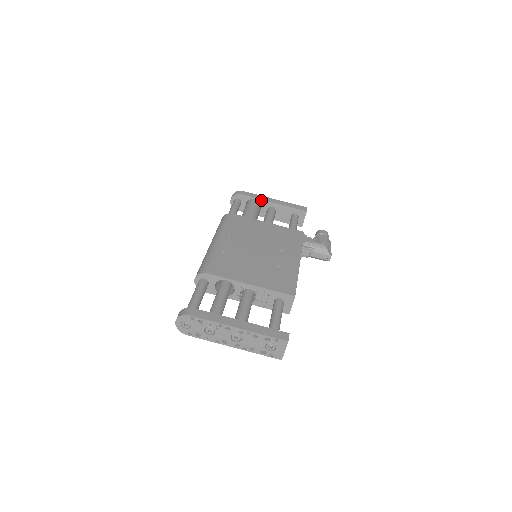
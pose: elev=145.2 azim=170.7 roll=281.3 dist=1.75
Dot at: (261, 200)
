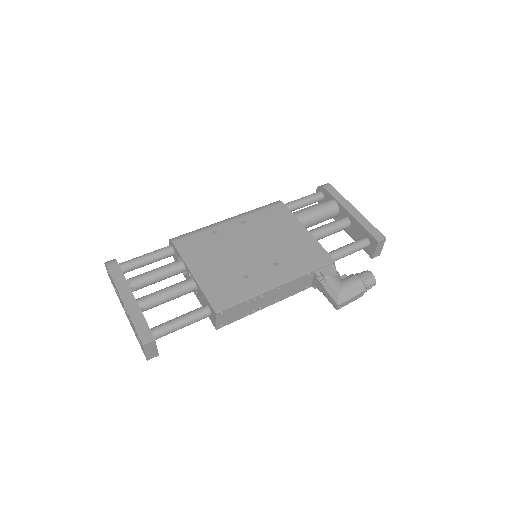
Dot at: (340, 204)
